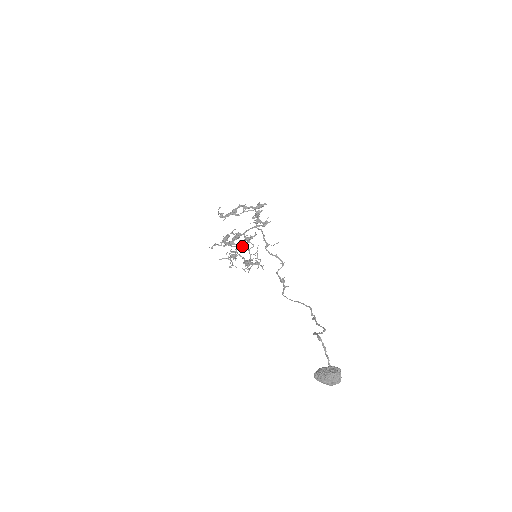
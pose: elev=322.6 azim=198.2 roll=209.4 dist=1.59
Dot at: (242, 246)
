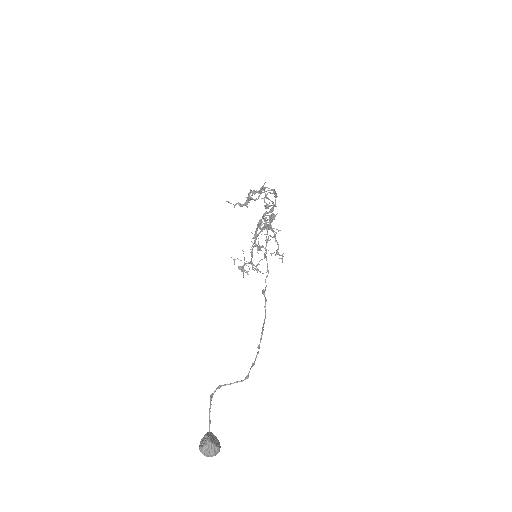
Dot at: (273, 231)
